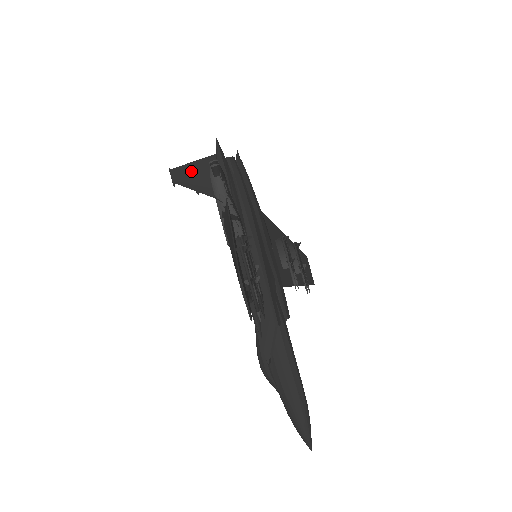
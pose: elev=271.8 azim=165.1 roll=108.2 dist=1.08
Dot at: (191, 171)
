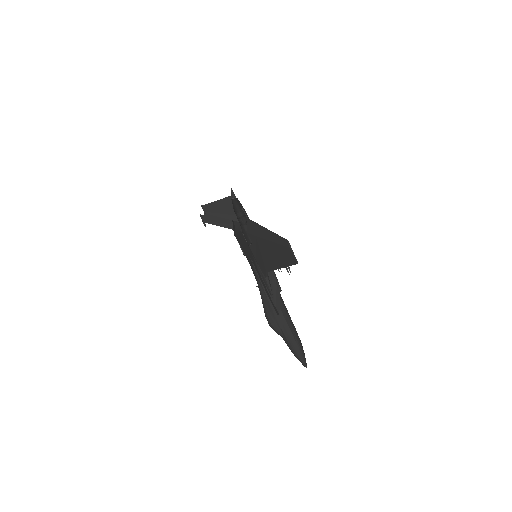
Dot at: (216, 206)
